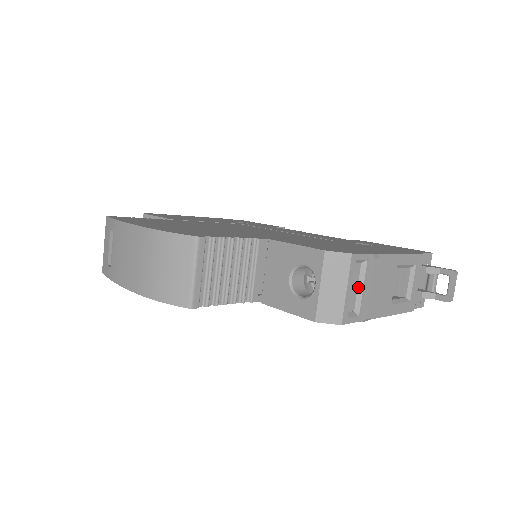
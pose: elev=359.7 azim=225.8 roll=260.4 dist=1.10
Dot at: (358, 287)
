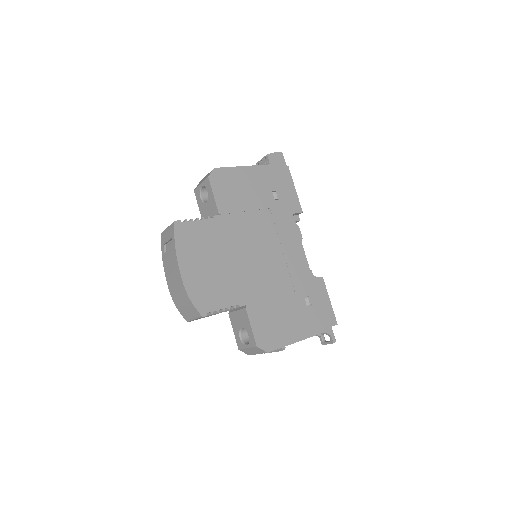
Dot at: occluded
